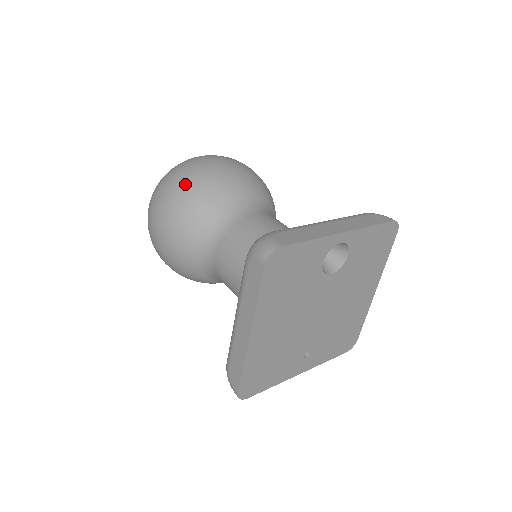
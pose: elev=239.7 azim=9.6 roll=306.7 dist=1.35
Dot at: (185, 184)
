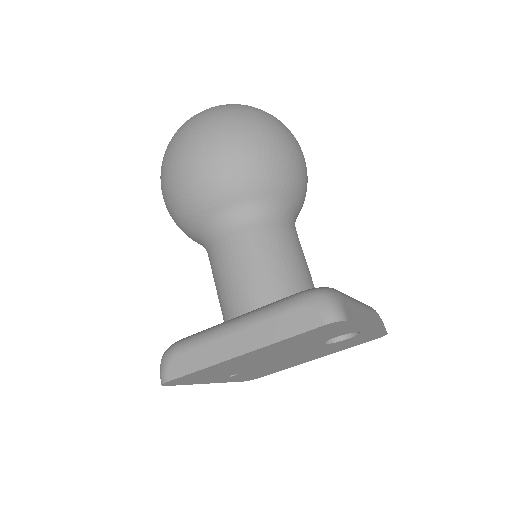
Dot at: (263, 144)
